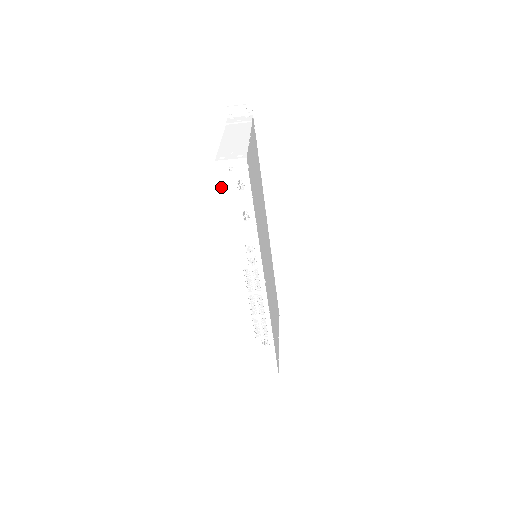
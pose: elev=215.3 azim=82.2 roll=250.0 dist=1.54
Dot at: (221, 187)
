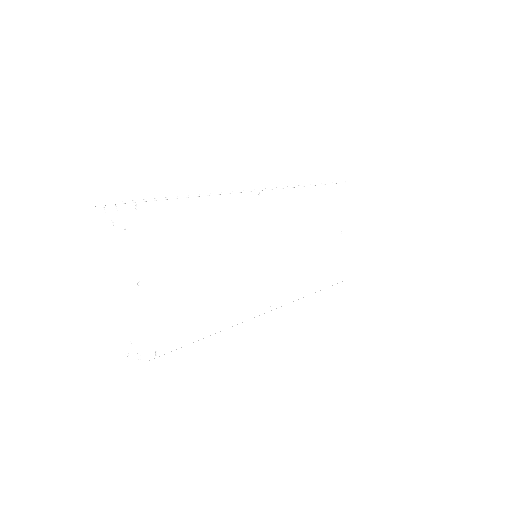
Dot at: occluded
